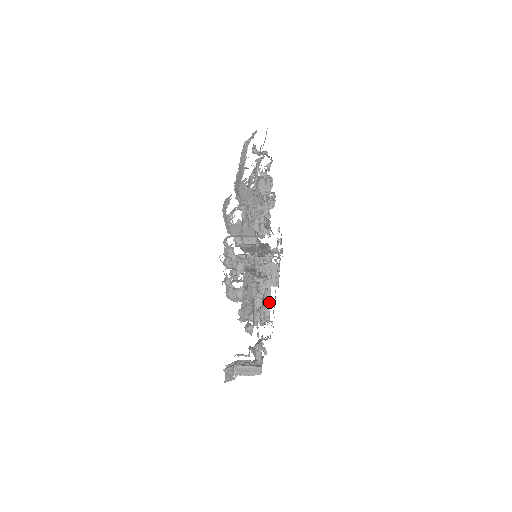
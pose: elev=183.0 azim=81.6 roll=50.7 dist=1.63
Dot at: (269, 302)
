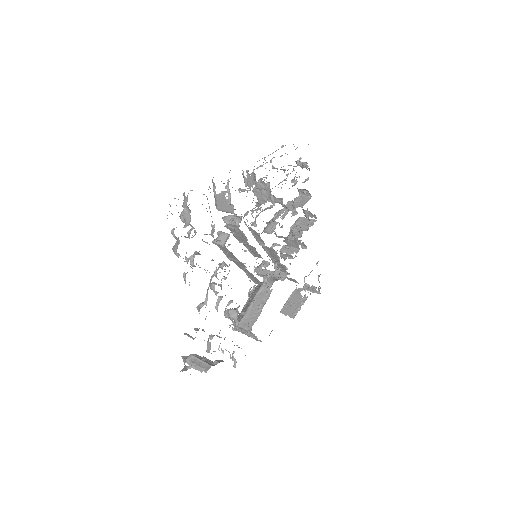
Dot at: (259, 314)
